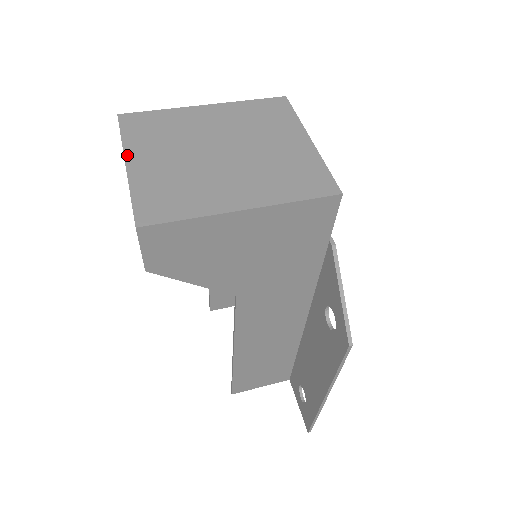
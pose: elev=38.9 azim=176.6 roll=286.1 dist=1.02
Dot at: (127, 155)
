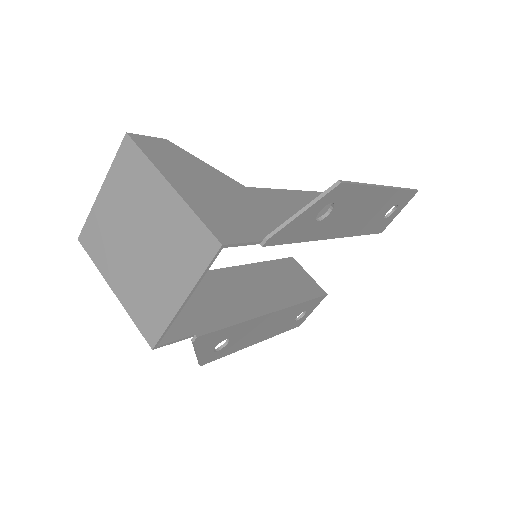
Dot at: (105, 183)
